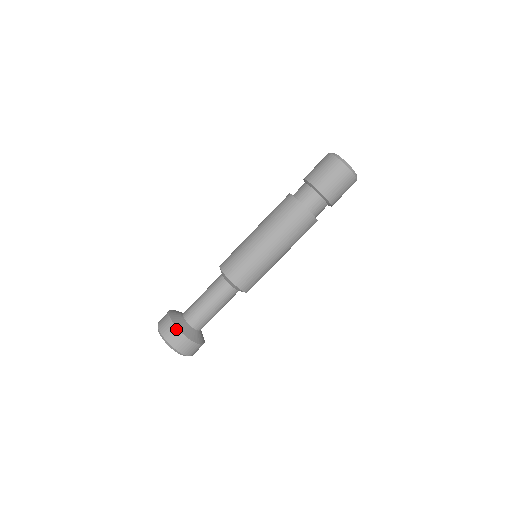
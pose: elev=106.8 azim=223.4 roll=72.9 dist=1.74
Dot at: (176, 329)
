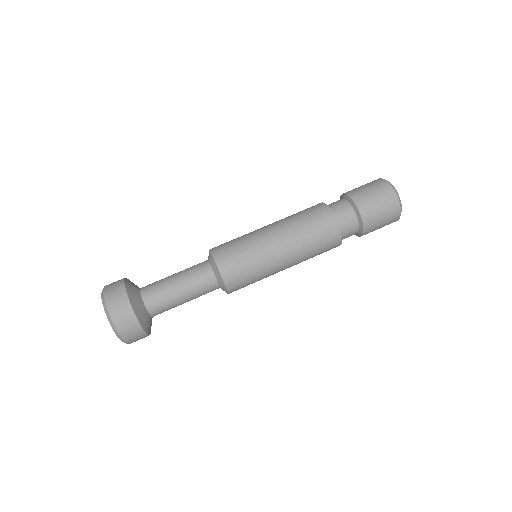
Dot at: (131, 310)
